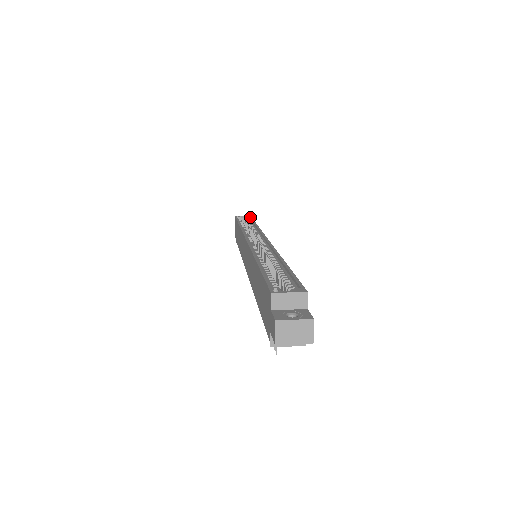
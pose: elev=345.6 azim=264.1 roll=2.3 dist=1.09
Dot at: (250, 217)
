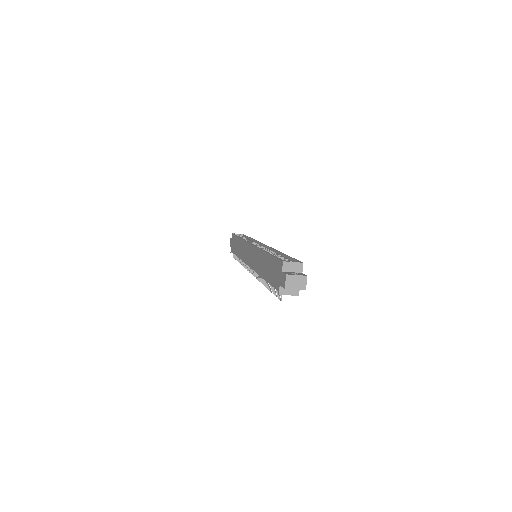
Dot at: occluded
